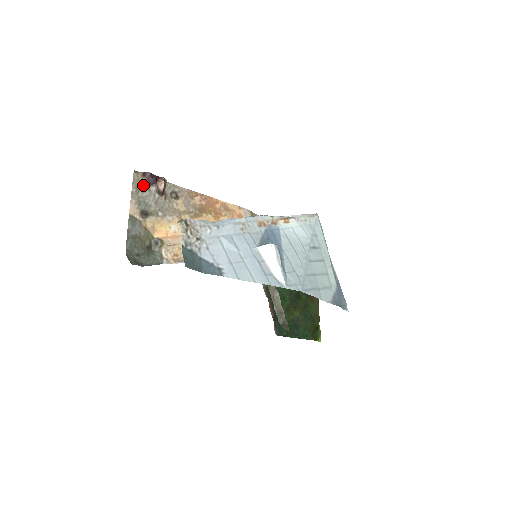
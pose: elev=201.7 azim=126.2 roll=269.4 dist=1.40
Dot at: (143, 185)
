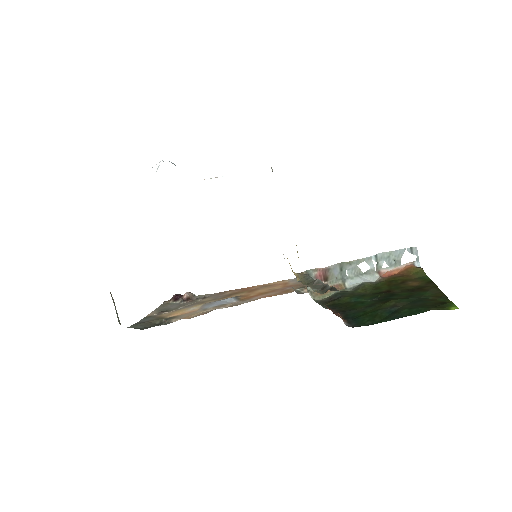
Dot at: (170, 304)
